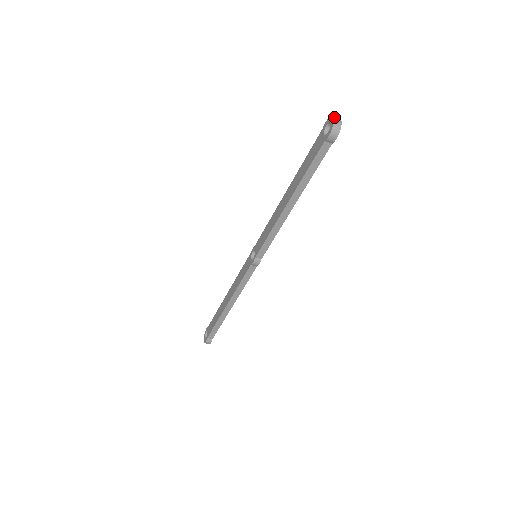
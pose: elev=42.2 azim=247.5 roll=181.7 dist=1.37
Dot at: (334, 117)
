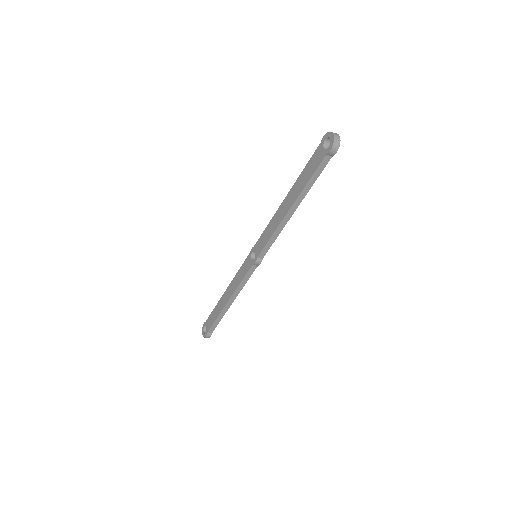
Dot at: (333, 133)
